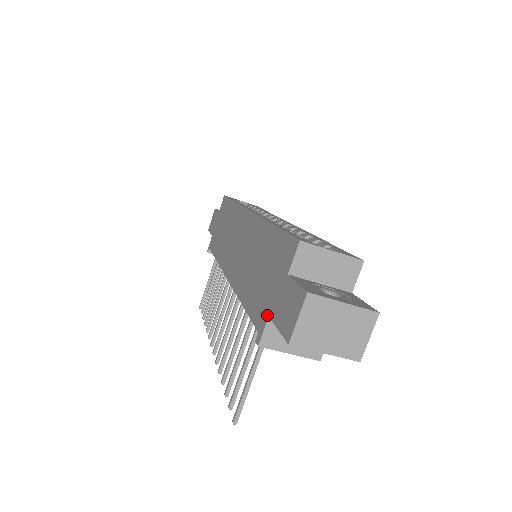
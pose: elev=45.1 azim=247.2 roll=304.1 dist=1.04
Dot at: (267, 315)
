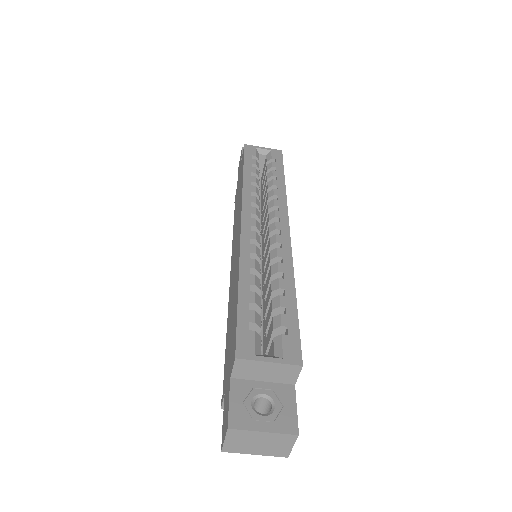
Dot at: (224, 390)
